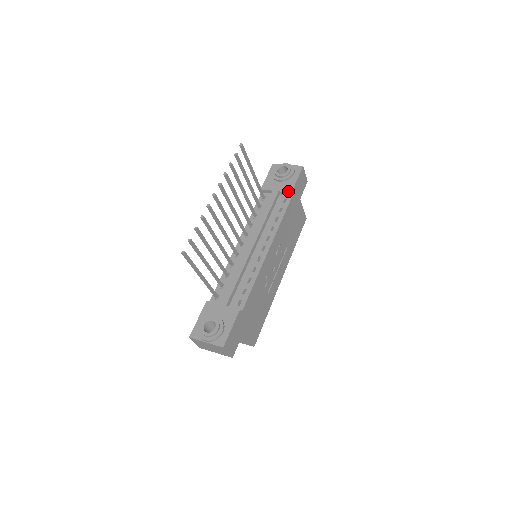
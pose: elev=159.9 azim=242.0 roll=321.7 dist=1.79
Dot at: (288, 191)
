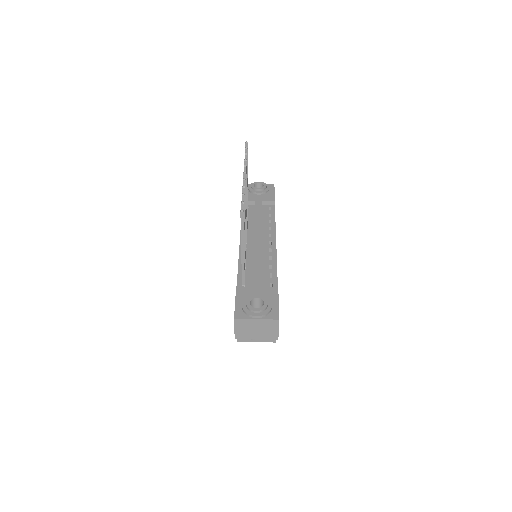
Dot at: (271, 200)
